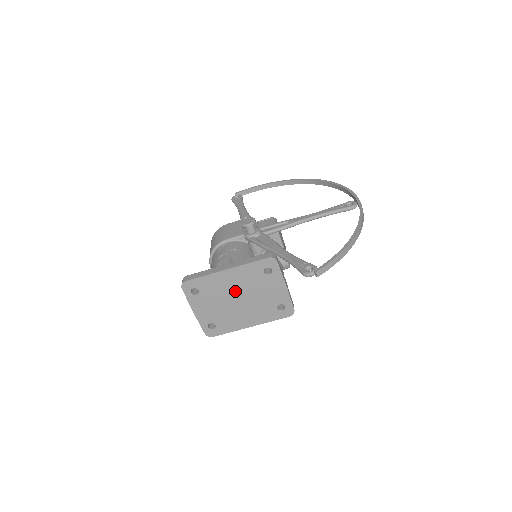
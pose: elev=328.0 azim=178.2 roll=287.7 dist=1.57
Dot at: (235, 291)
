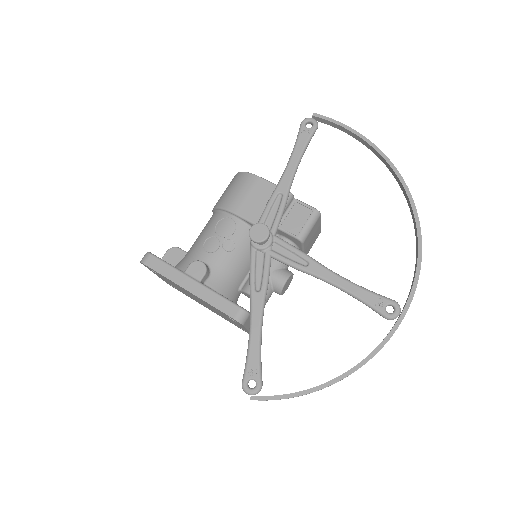
Dot at: (196, 298)
